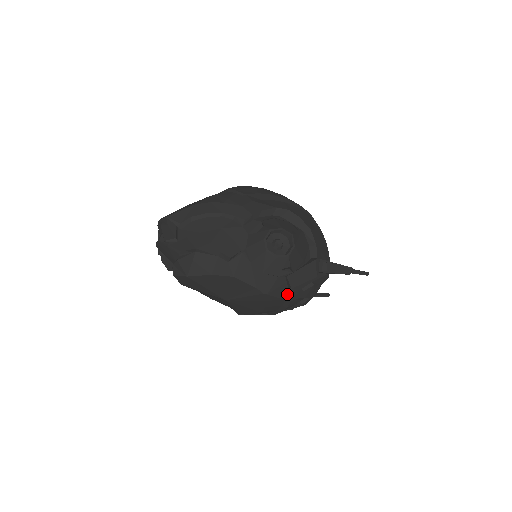
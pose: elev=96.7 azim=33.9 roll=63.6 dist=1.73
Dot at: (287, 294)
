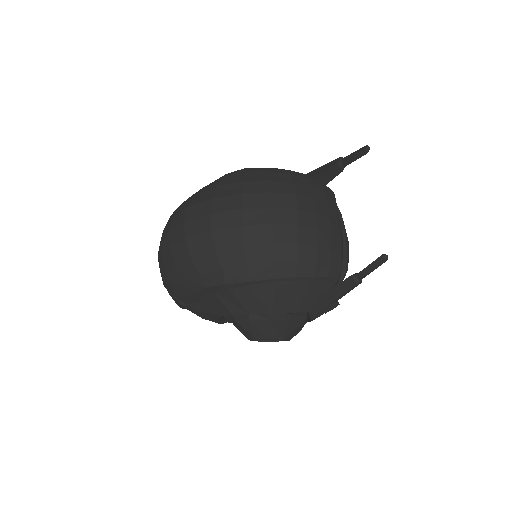
Dot at: occluded
